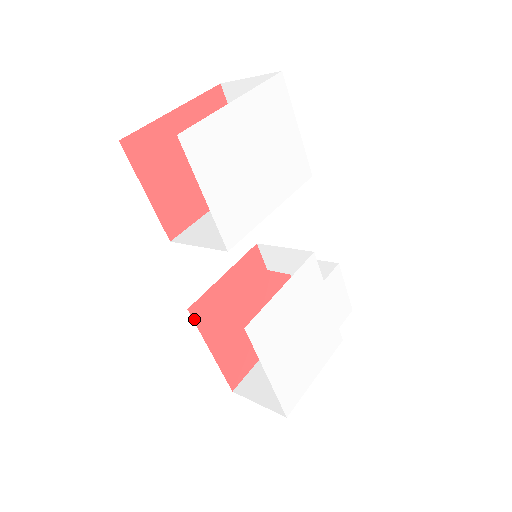
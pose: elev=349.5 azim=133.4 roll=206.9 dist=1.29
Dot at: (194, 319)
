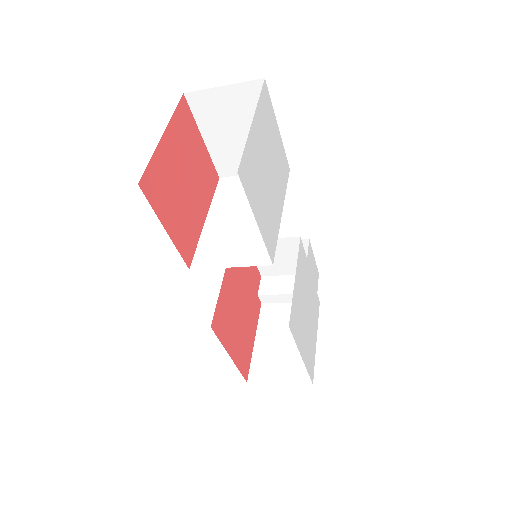
Dot at: (216, 333)
